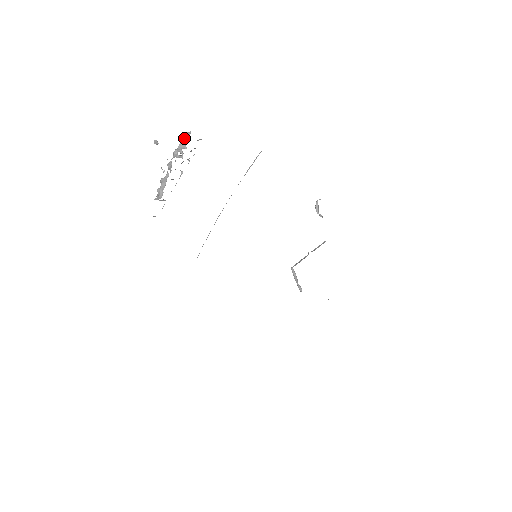
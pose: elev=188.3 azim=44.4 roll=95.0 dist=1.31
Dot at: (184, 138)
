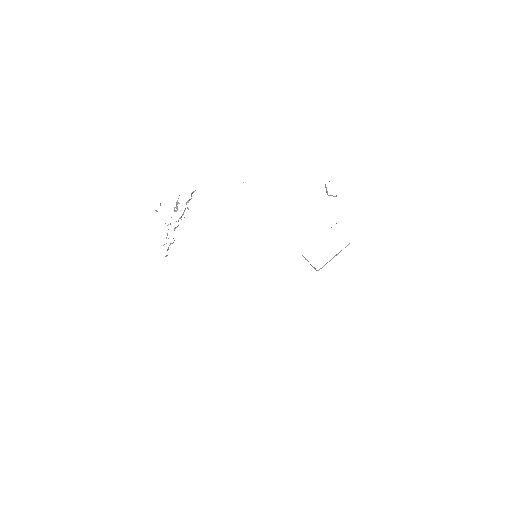
Dot at: occluded
